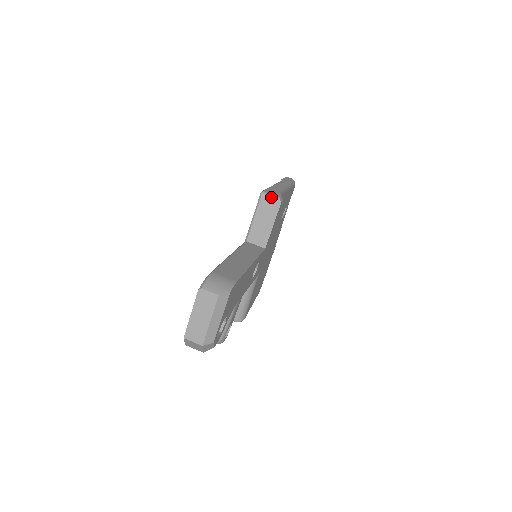
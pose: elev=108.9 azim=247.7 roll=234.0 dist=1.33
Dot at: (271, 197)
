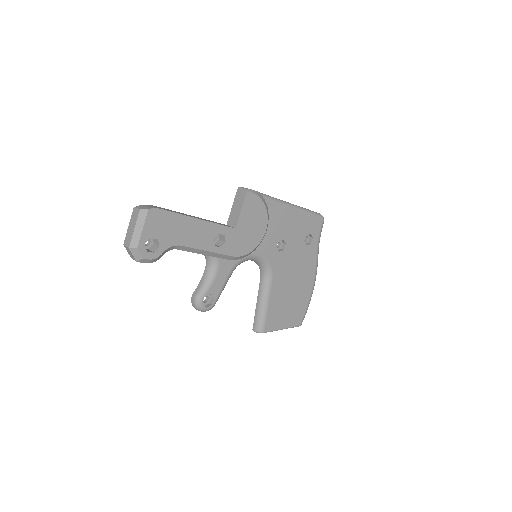
Dot at: (242, 189)
